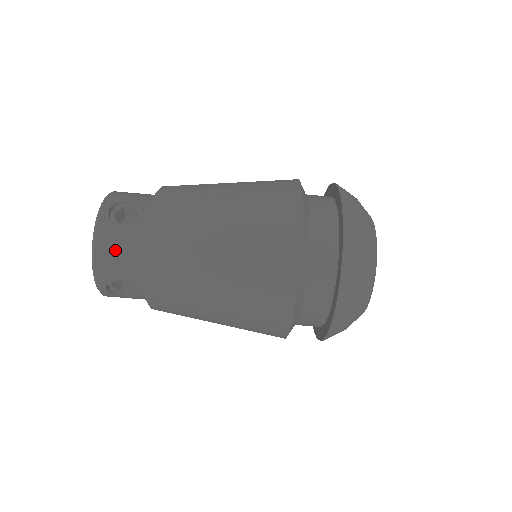
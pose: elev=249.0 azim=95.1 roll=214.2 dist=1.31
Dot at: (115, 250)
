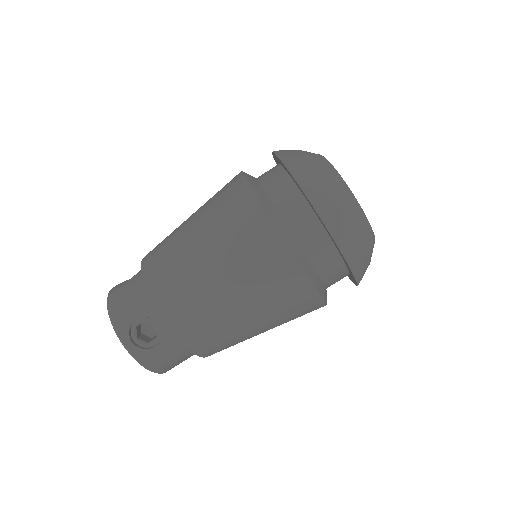
Dot at: (123, 297)
